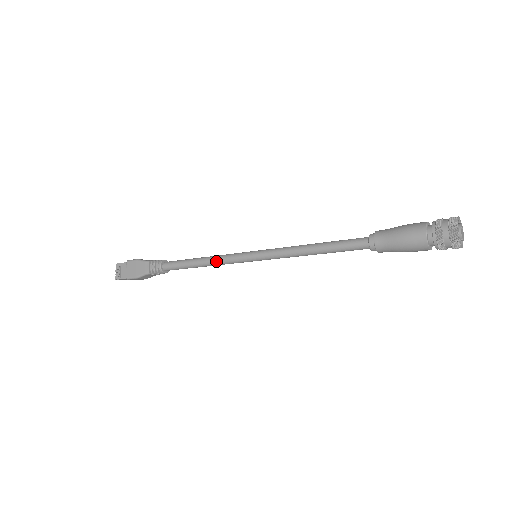
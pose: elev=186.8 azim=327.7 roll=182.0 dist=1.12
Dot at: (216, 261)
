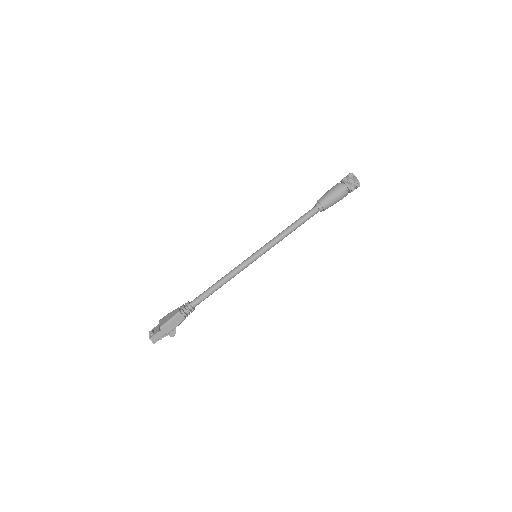
Dot at: (230, 273)
